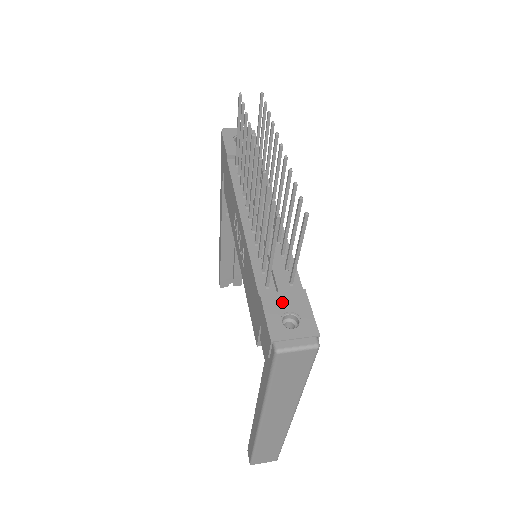
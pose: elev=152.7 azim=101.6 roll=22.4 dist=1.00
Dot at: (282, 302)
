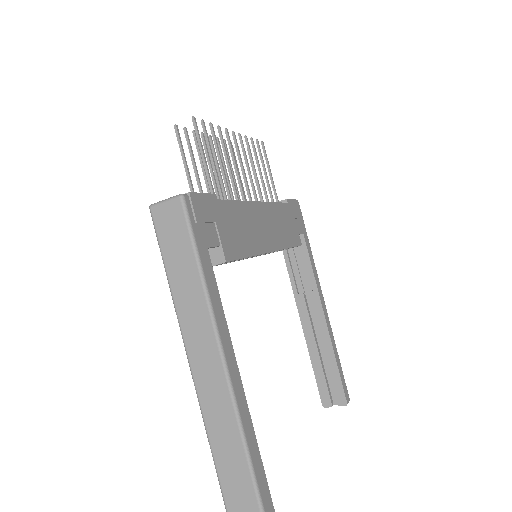
Dot at: occluded
